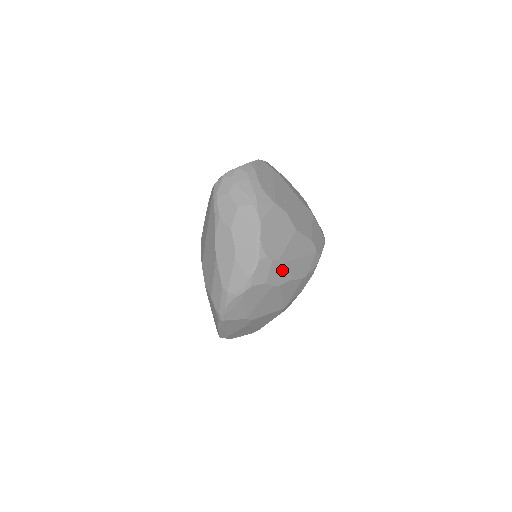
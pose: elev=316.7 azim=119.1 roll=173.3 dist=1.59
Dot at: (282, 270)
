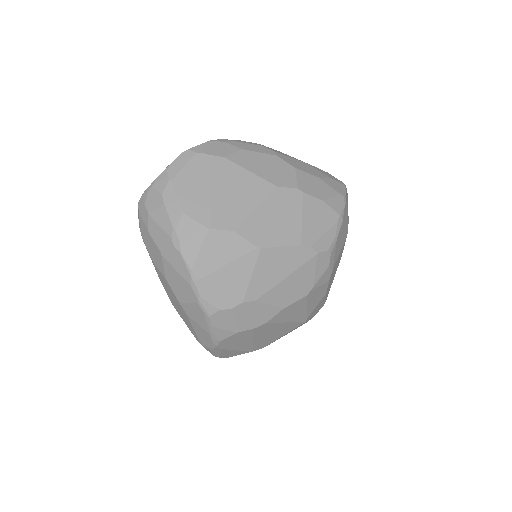
Dot at: (257, 308)
